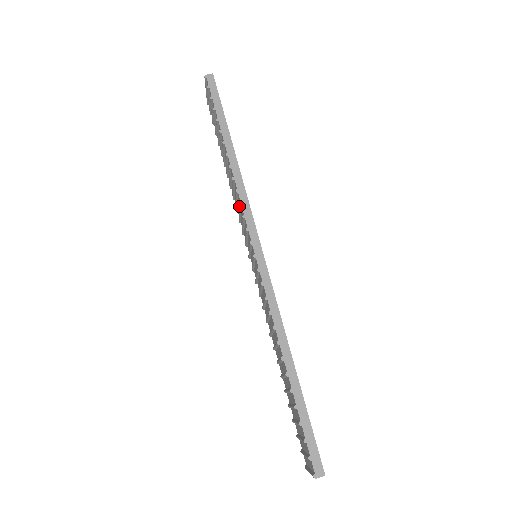
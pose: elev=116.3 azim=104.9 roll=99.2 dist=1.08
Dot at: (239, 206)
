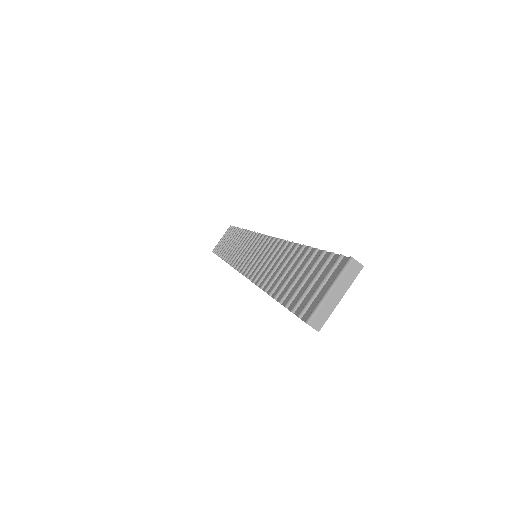
Dot at: (251, 276)
